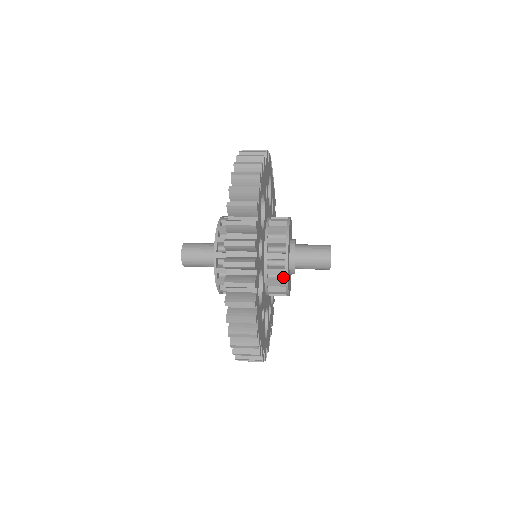
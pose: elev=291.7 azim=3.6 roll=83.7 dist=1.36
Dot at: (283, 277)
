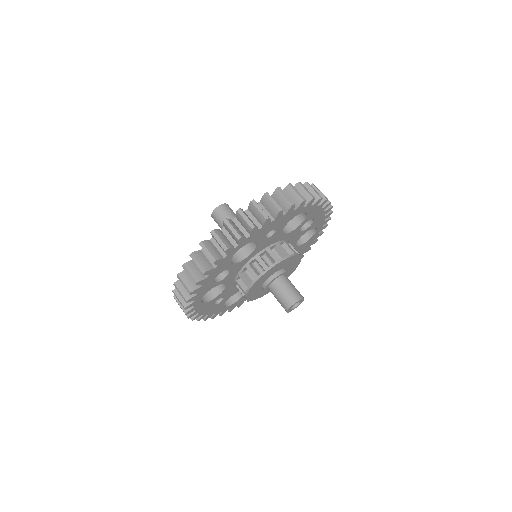
Dot at: occluded
